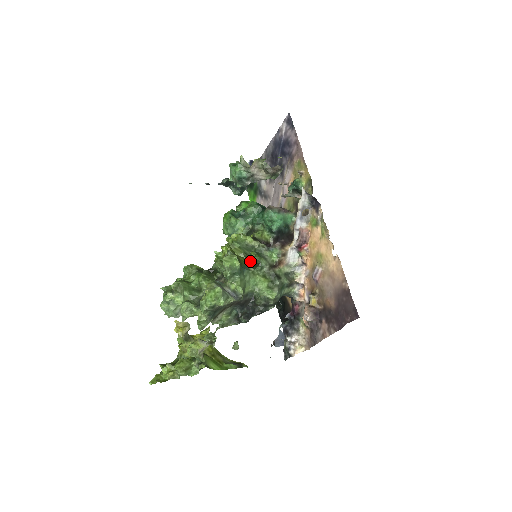
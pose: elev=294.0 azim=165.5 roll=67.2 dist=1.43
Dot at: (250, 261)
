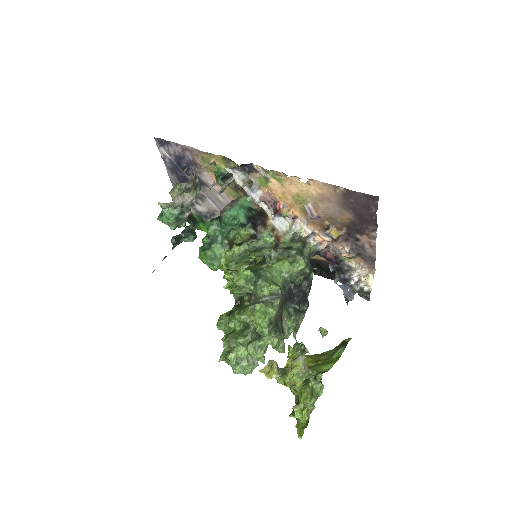
Dot at: (256, 263)
